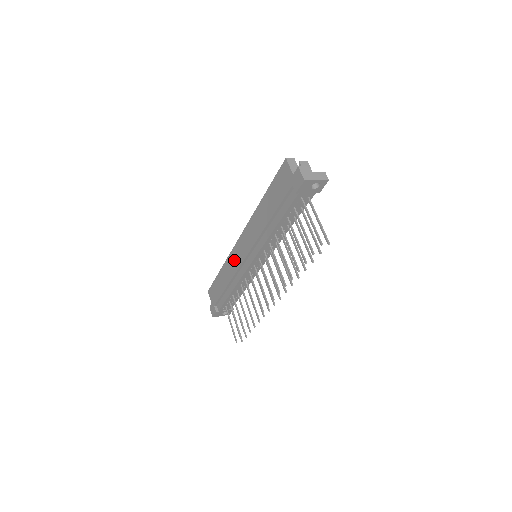
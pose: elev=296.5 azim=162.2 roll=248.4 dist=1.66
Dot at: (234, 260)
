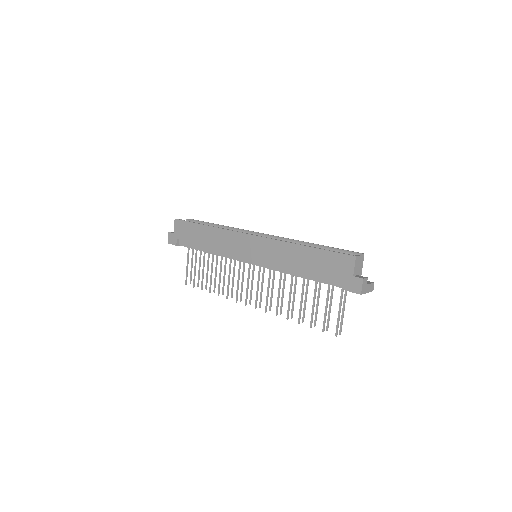
Dot at: (231, 241)
